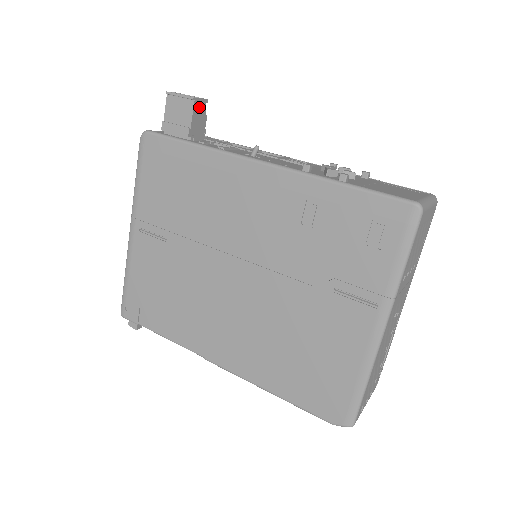
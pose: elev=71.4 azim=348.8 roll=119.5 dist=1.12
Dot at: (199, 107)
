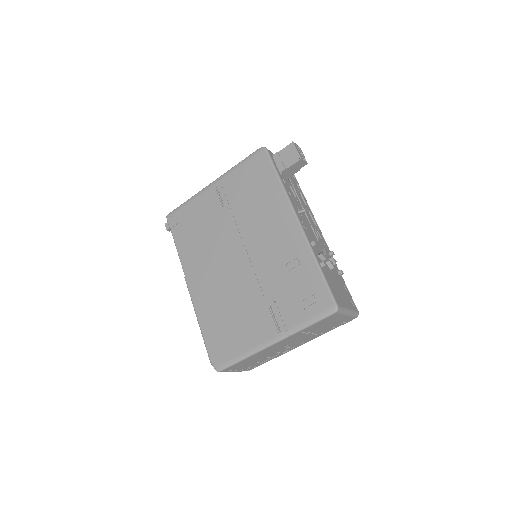
Dot at: (300, 164)
